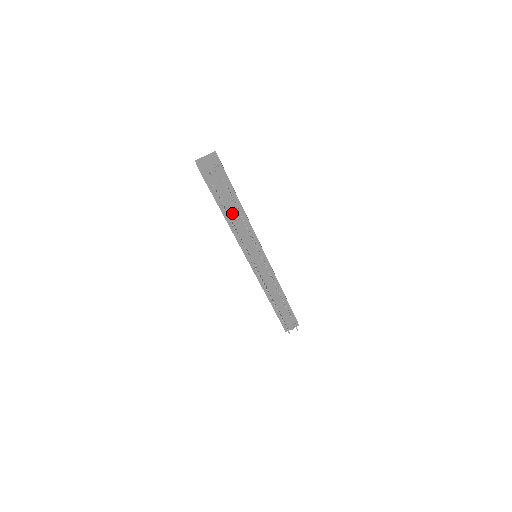
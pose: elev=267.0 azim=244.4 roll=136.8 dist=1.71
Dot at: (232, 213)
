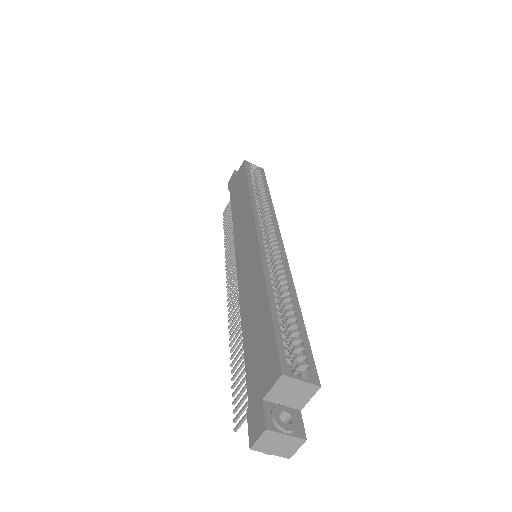
Dot at: occluded
